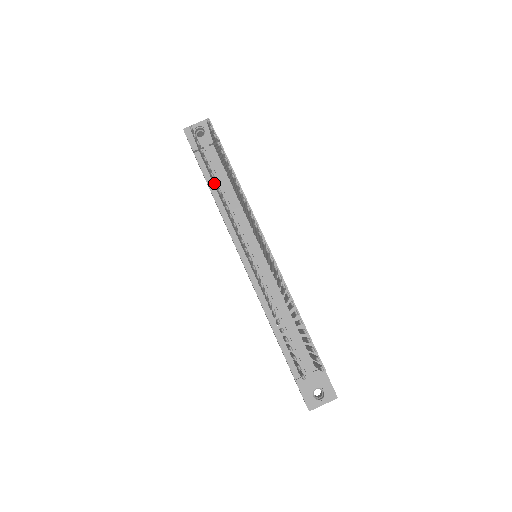
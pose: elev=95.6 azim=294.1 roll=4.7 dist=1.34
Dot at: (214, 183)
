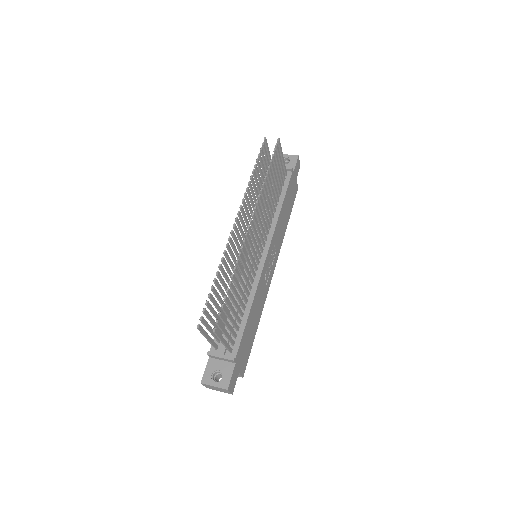
Dot at: (257, 183)
